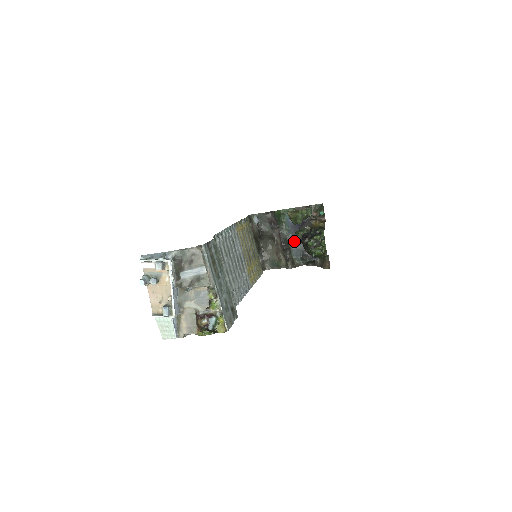
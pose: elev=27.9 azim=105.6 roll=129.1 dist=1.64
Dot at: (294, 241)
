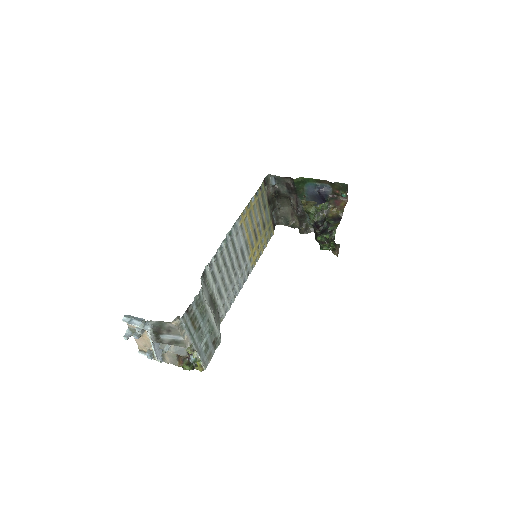
Dot at: occluded
